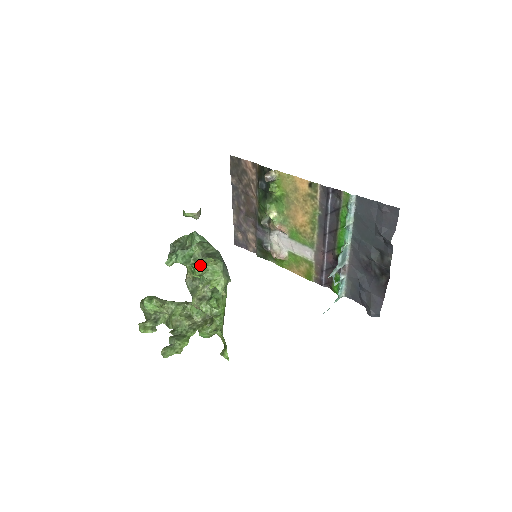
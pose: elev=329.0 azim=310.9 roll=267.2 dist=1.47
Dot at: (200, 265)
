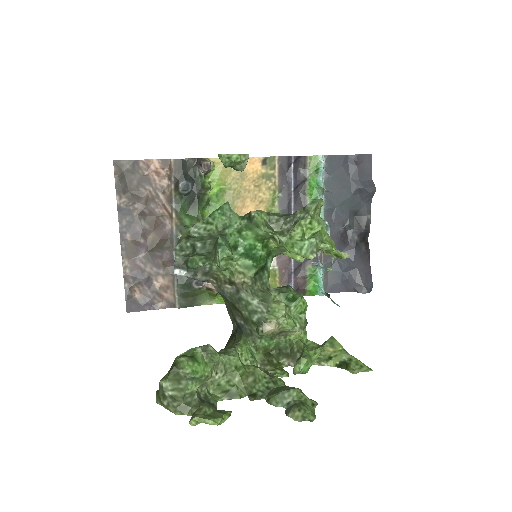
Dot at: (311, 216)
